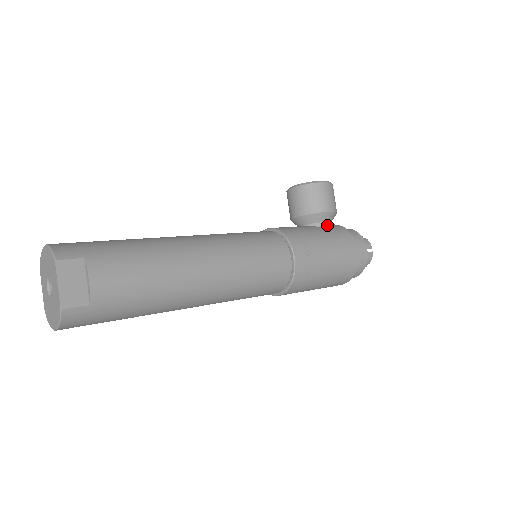
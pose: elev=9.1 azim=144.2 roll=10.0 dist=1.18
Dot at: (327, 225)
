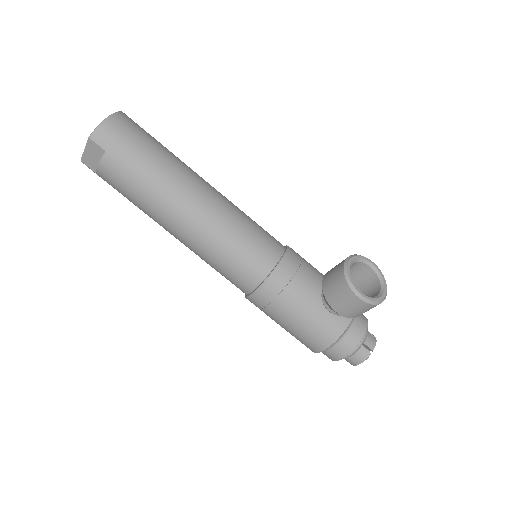
Dot at: (331, 312)
